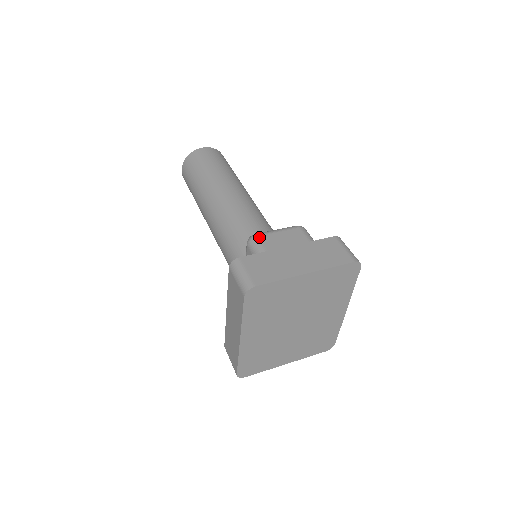
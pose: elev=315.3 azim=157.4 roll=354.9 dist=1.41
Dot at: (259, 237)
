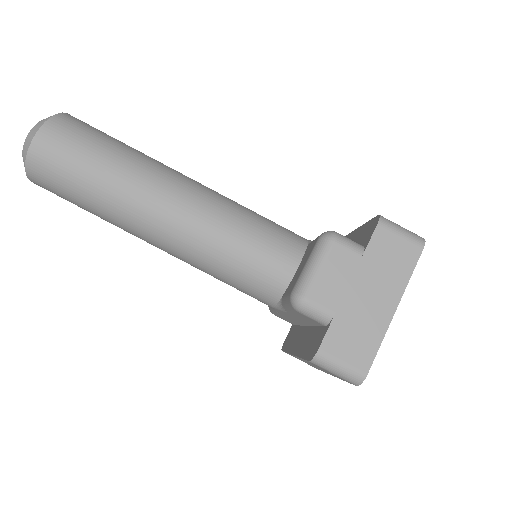
Dot at: (310, 299)
